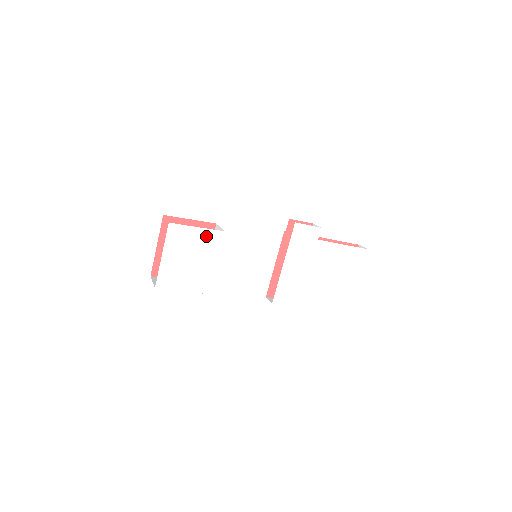
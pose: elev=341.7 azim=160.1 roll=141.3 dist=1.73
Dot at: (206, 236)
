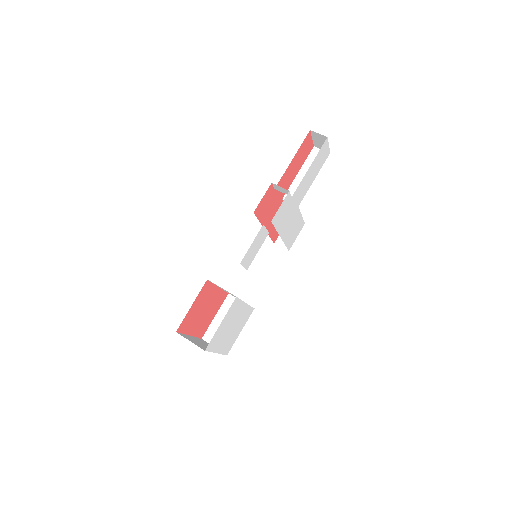
Dot at: (229, 315)
